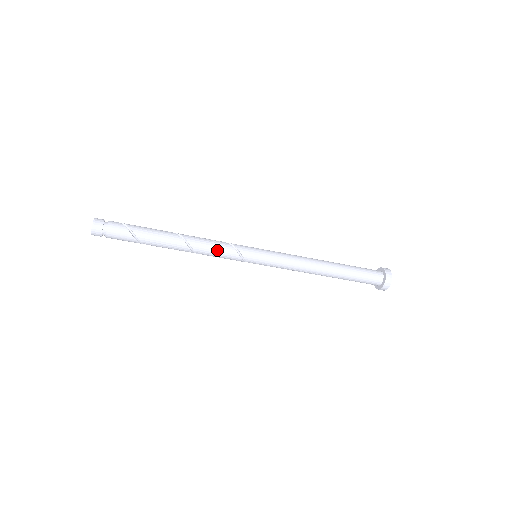
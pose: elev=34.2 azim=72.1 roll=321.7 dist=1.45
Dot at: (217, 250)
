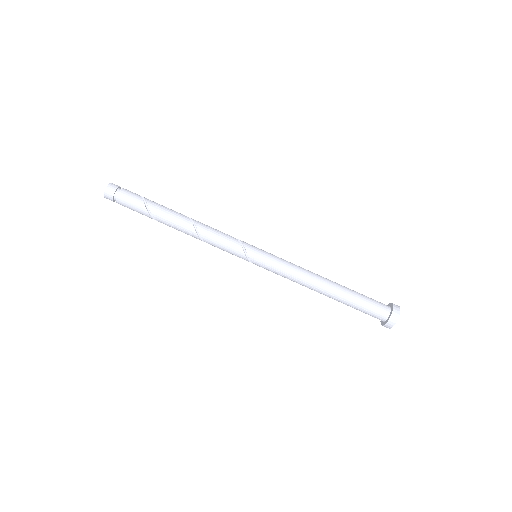
Dot at: (219, 233)
